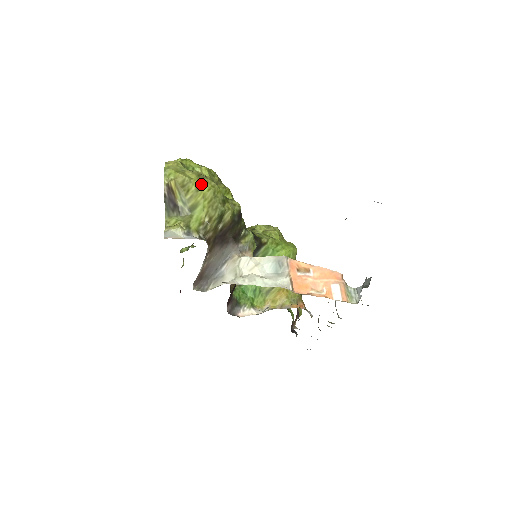
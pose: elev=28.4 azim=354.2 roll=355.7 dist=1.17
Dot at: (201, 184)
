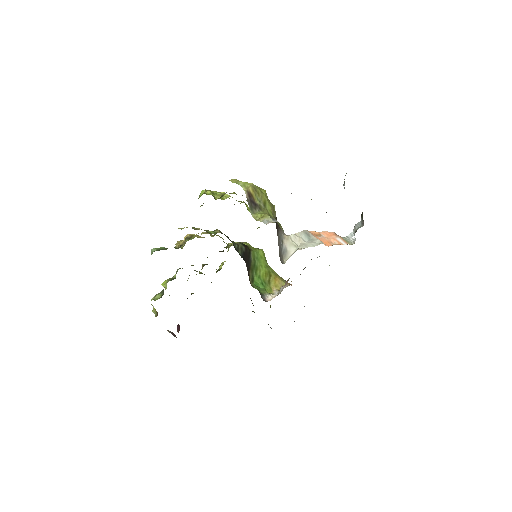
Dot at: (259, 189)
